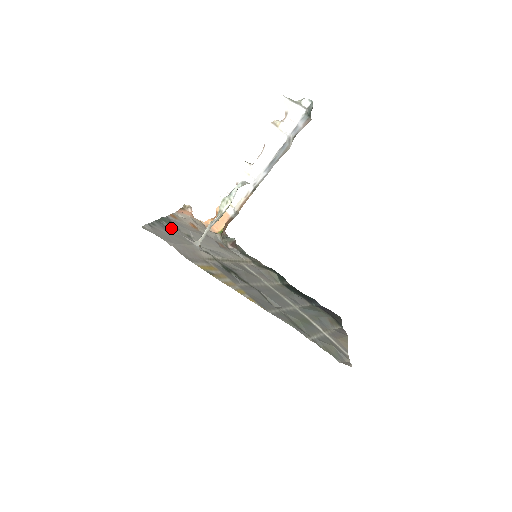
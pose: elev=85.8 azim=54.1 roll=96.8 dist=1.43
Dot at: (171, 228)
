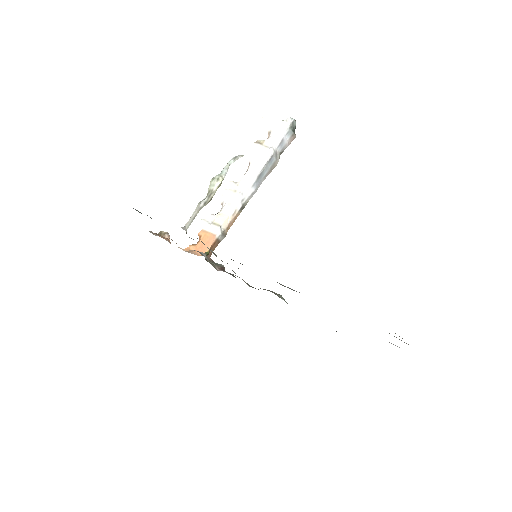
Dot at: occluded
